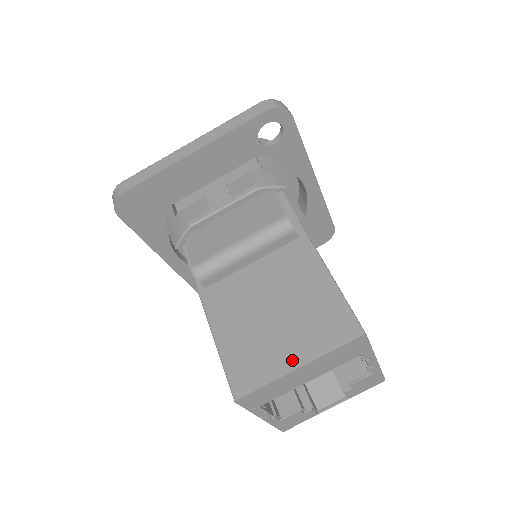
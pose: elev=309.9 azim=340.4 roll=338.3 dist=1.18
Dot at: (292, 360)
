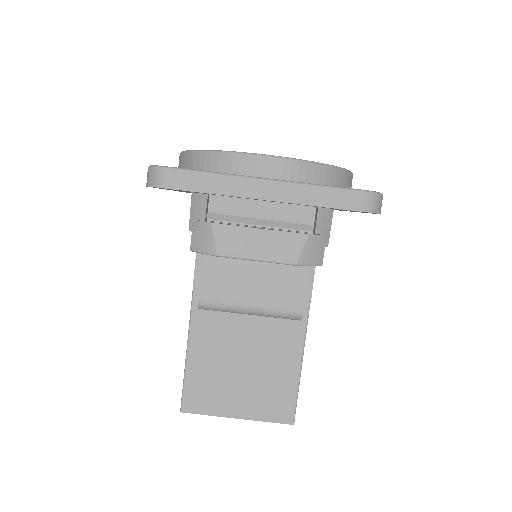
Dot at: (236, 411)
